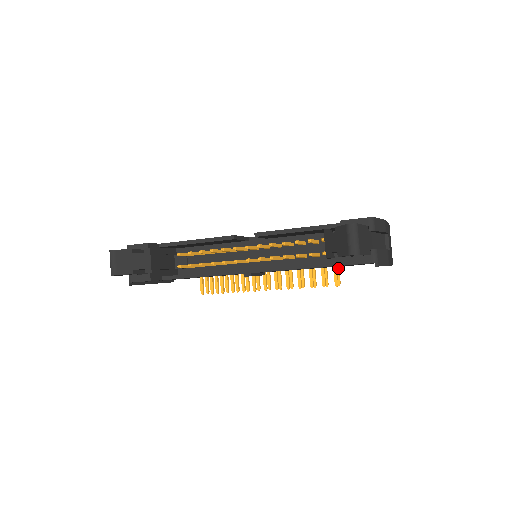
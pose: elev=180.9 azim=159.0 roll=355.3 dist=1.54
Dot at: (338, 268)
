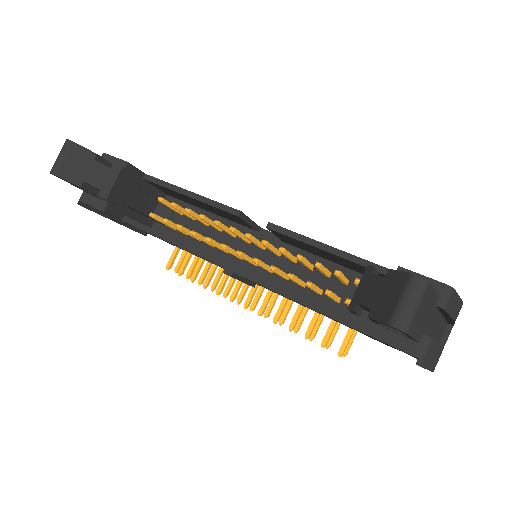
Dot at: (355, 332)
